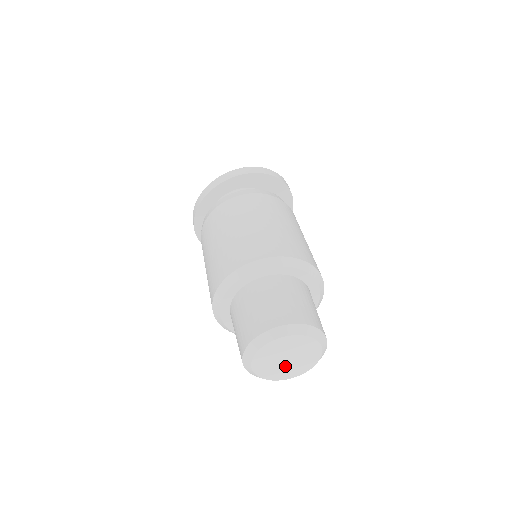
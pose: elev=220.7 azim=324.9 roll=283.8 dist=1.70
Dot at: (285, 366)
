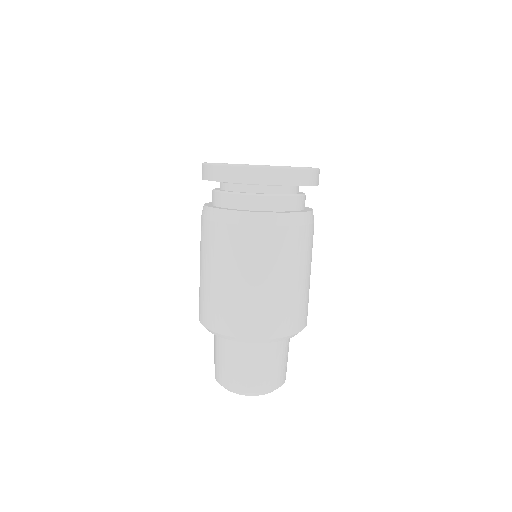
Dot at: occluded
